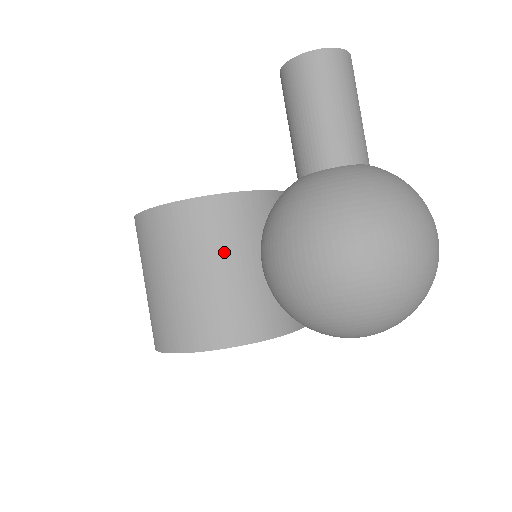
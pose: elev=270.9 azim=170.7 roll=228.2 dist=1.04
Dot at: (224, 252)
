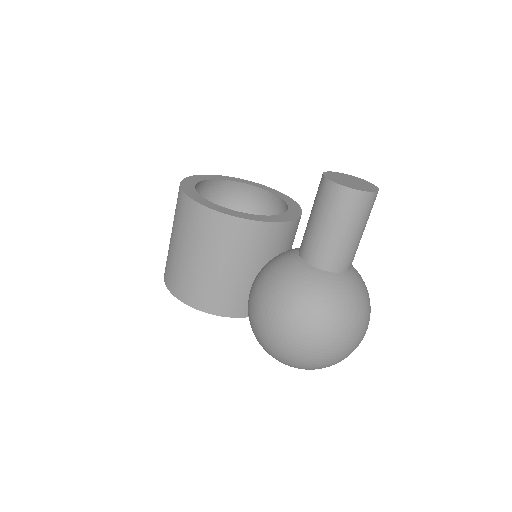
Dot at: (232, 258)
